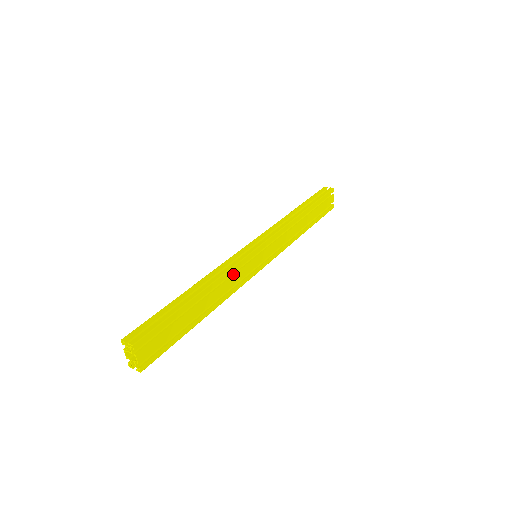
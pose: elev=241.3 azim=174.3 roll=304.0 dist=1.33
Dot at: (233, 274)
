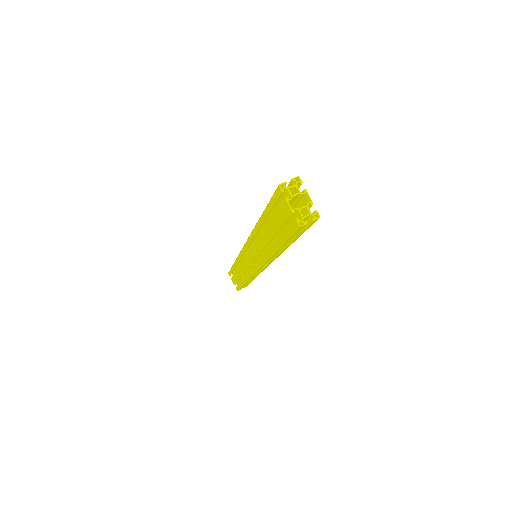
Dot at: occluded
